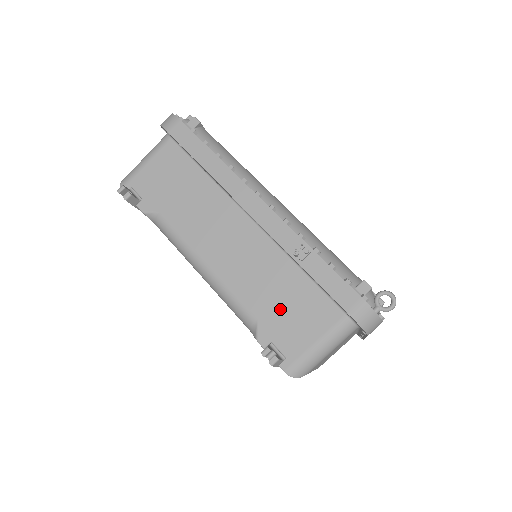
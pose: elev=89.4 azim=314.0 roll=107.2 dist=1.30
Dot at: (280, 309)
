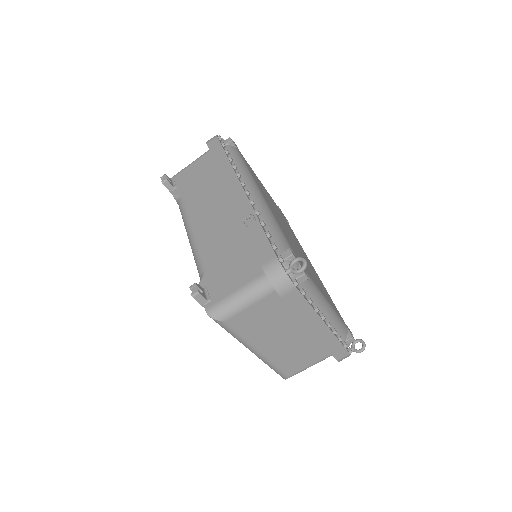
Dot at: (223, 264)
